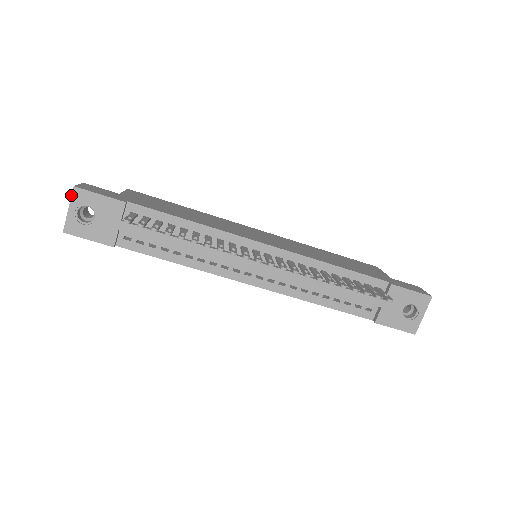
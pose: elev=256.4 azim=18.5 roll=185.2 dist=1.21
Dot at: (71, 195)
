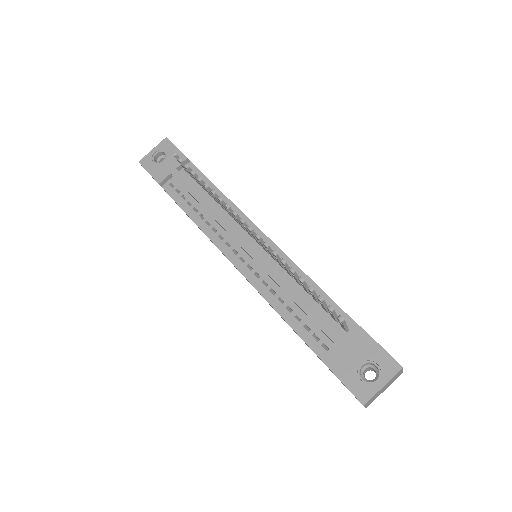
Dot at: (161, 142)
